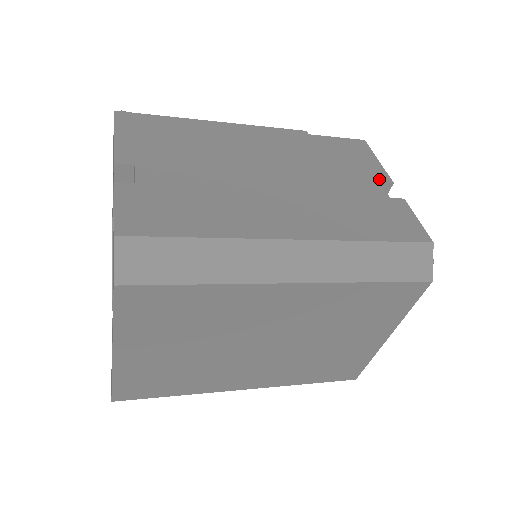
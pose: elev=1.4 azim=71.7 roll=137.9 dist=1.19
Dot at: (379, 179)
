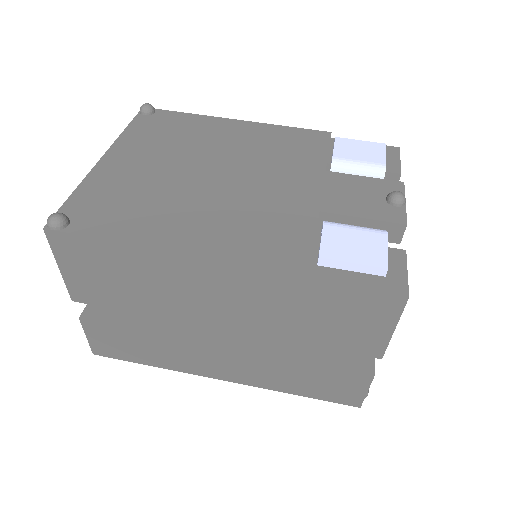
Dot at: (364, 353)
